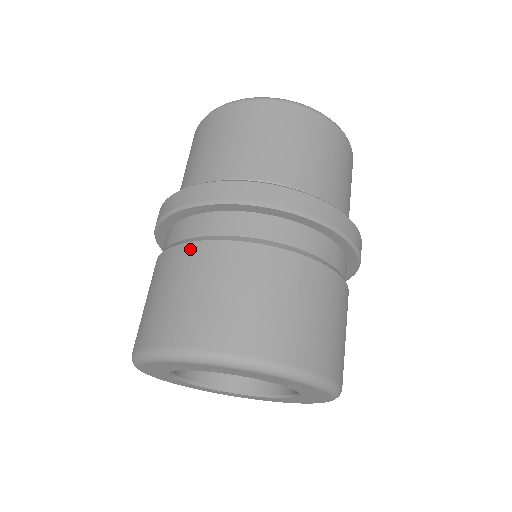
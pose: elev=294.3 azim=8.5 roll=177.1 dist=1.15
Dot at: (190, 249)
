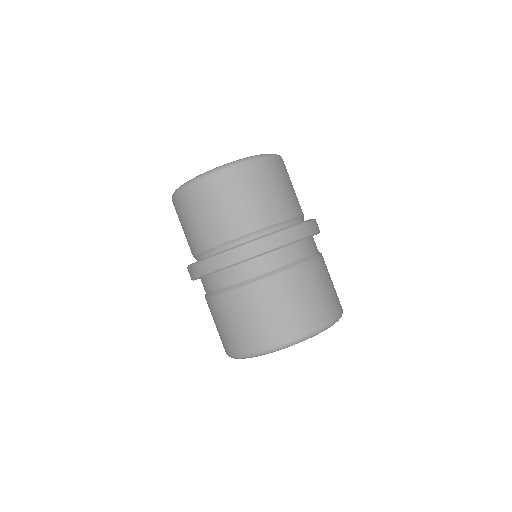
Dot at: (282, 277)
